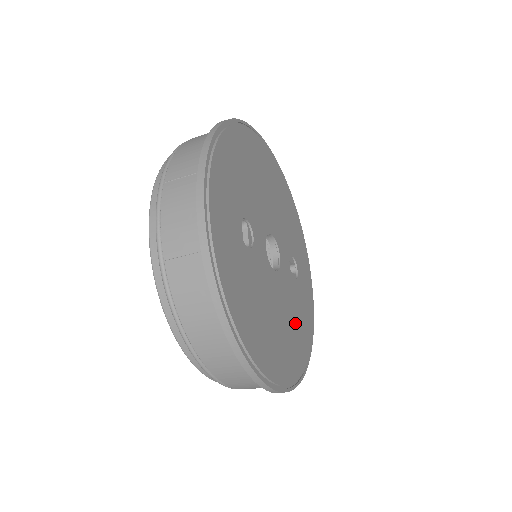
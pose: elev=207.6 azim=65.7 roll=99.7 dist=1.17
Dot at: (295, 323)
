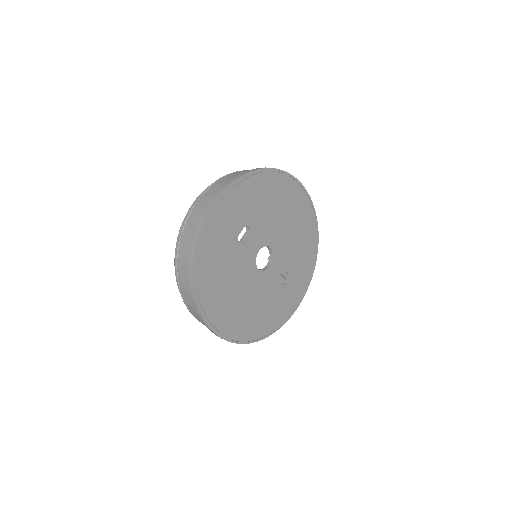
Dot at: (258, 310)
